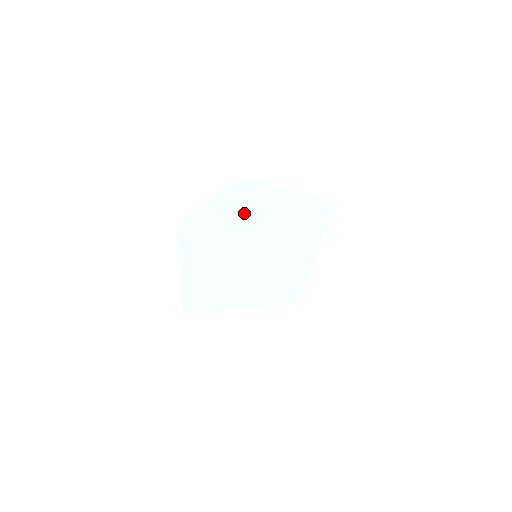
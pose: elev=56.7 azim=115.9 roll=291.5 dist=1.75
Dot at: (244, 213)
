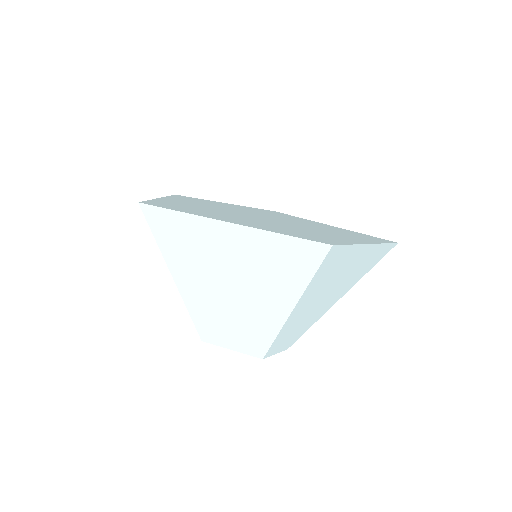
Dot at: (270, 214)
